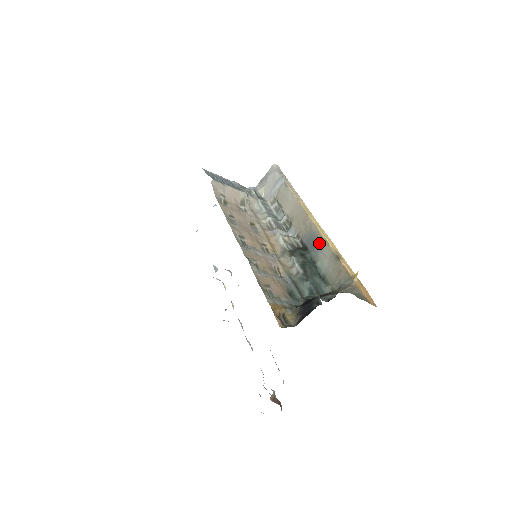
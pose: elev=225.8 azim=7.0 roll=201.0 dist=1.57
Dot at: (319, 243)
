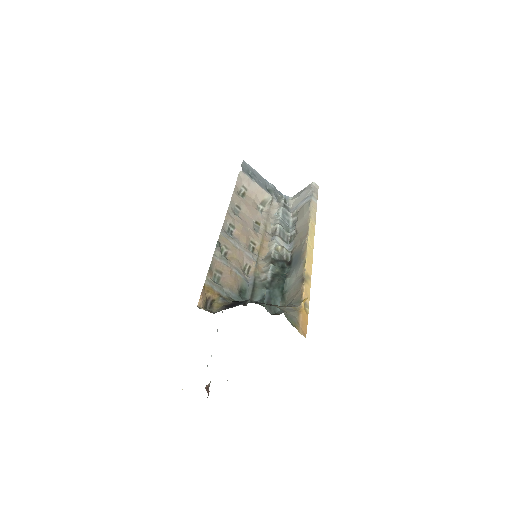
Dot at: (299, 262)
